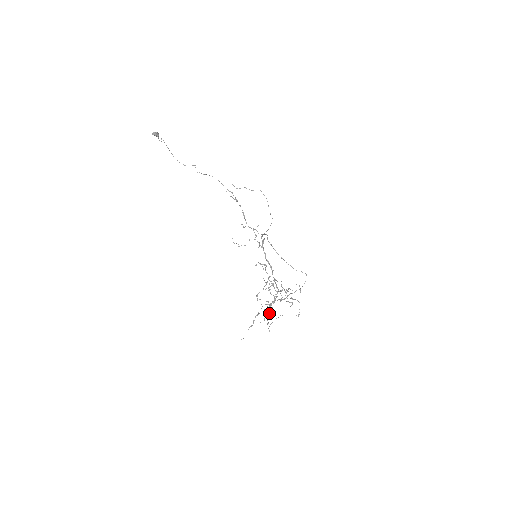
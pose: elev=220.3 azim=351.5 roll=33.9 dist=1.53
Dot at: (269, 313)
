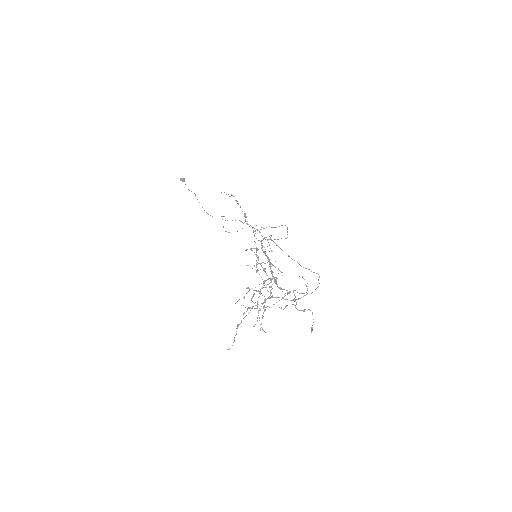
Dot at: (263, 312)
